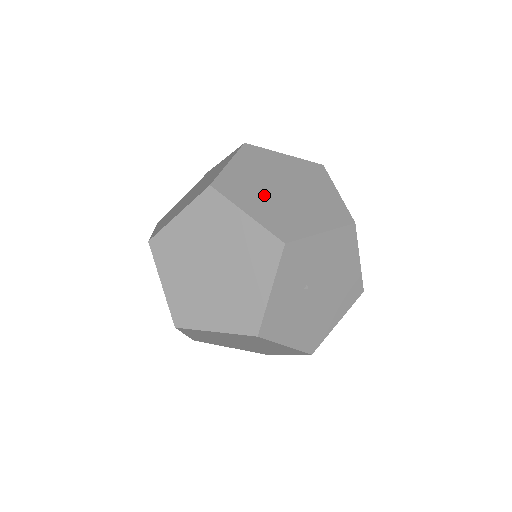
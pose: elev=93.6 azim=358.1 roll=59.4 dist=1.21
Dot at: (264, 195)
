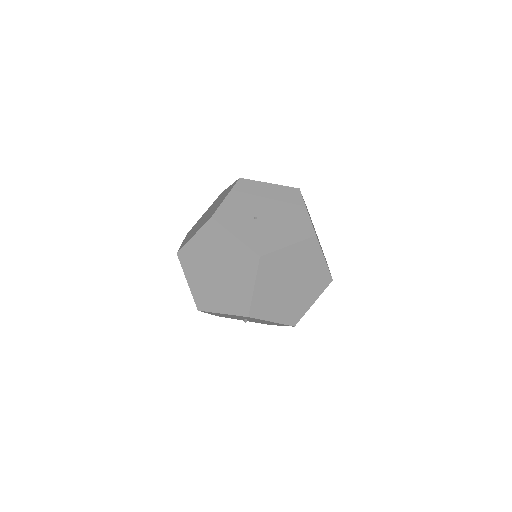
Dot at: occluded
